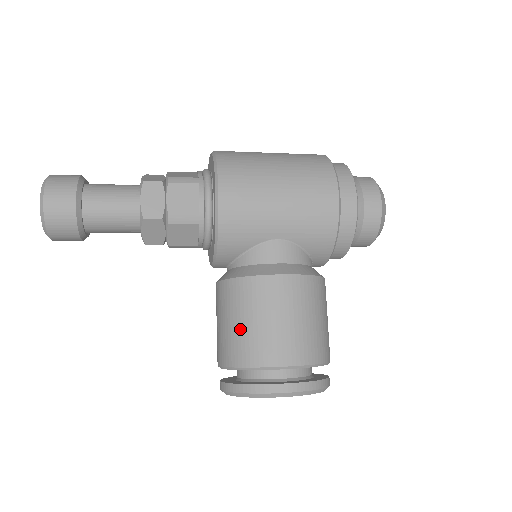
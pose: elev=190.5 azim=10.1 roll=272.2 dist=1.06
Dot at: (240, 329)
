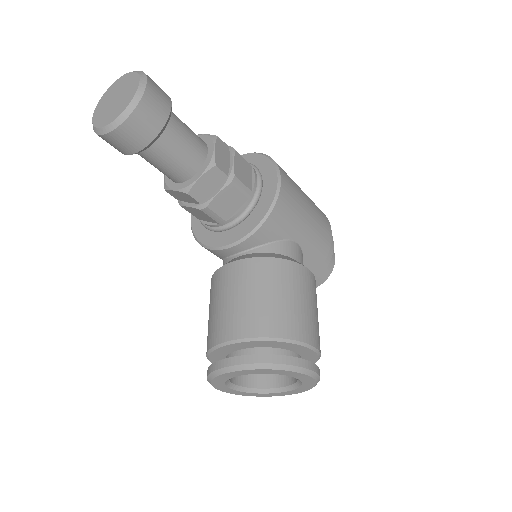
Dot at: (277, 302)
